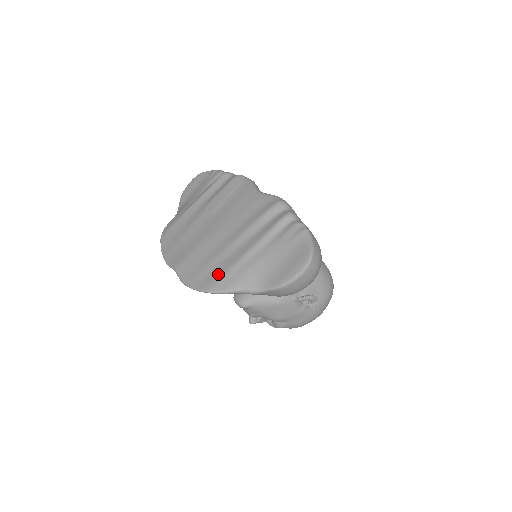
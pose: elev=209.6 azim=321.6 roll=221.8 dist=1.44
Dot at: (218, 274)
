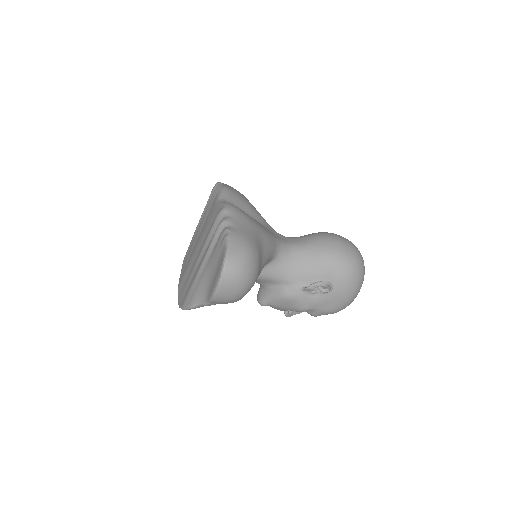
Dot at: (187, 292)
